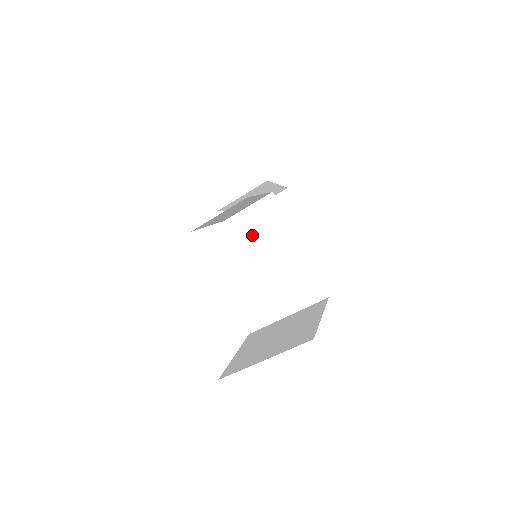
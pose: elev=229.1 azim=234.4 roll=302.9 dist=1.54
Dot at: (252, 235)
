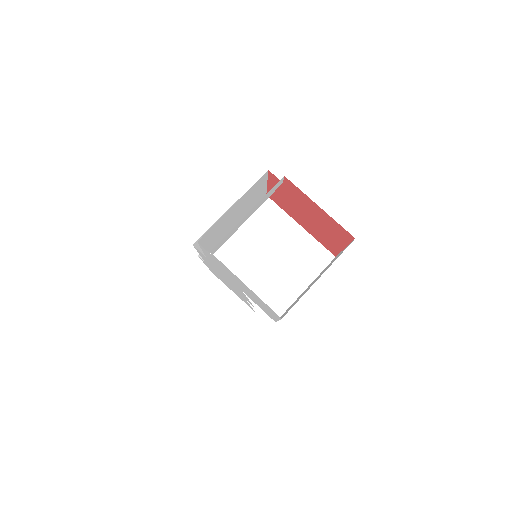
Dot at: (252, 226)
